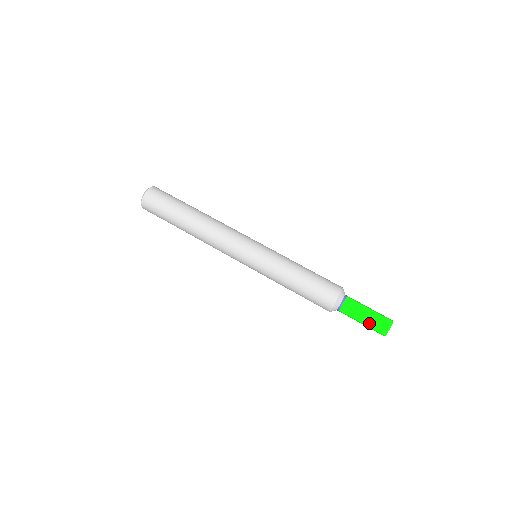
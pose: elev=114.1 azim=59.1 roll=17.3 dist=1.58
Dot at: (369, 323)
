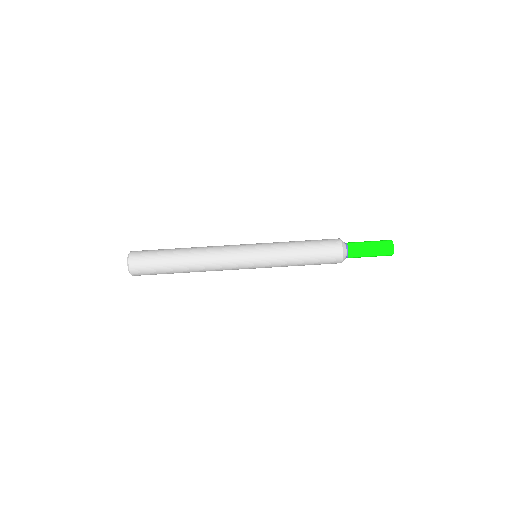
Dot at: (375, 256)
